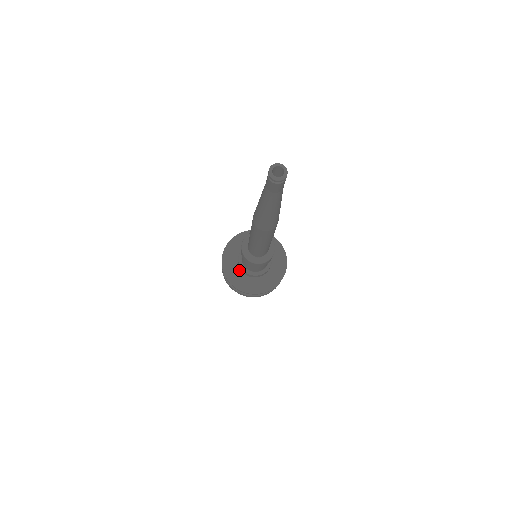
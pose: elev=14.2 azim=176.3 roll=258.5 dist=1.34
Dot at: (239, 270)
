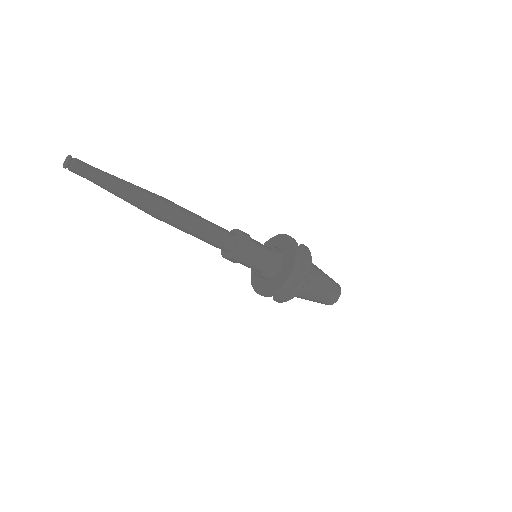
Dot at: (272, 280)
